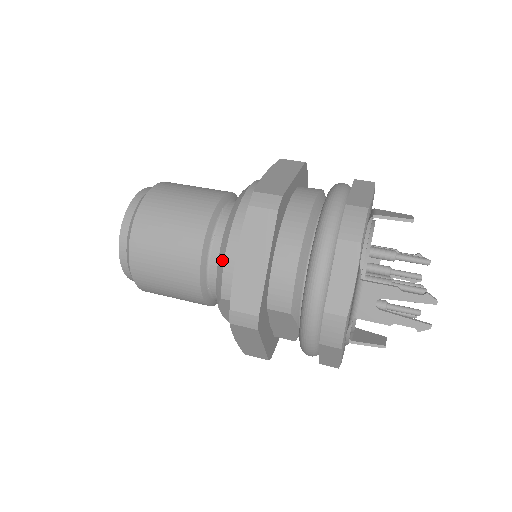
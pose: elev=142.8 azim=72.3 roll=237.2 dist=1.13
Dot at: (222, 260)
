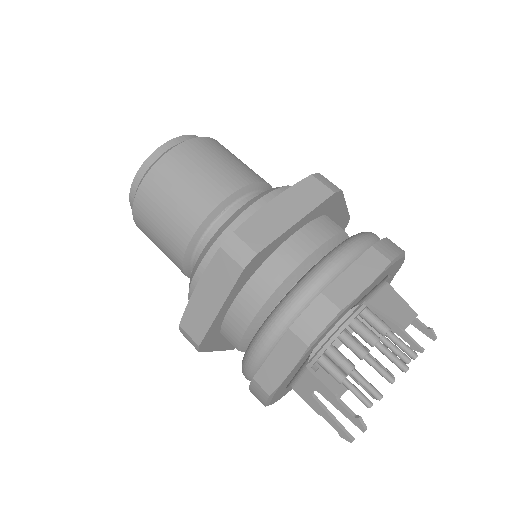
Dot at: (194, 272)
